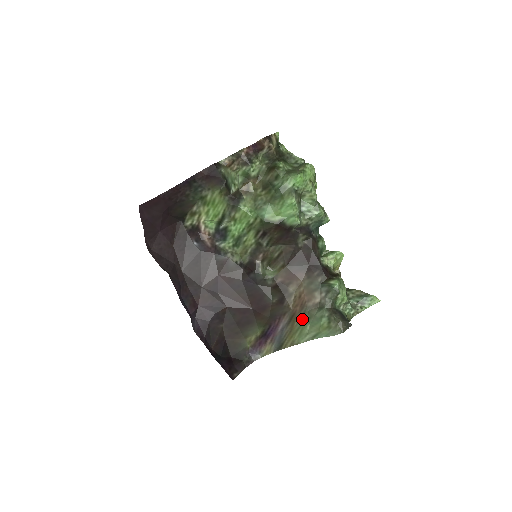
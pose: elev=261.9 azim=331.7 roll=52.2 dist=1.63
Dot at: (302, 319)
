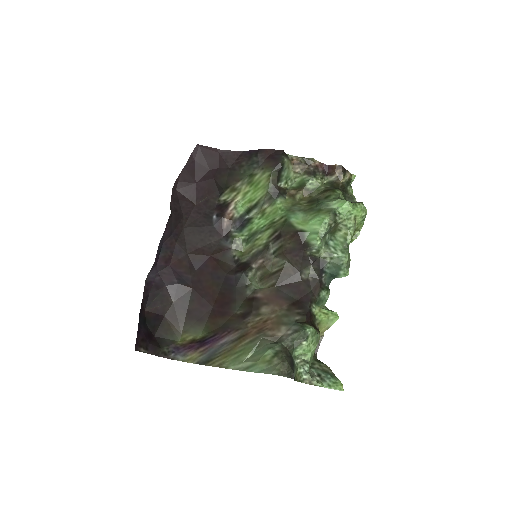
Dot at: (250, 343)
